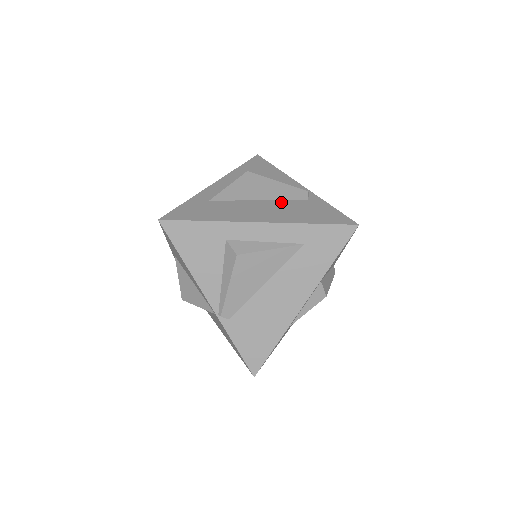
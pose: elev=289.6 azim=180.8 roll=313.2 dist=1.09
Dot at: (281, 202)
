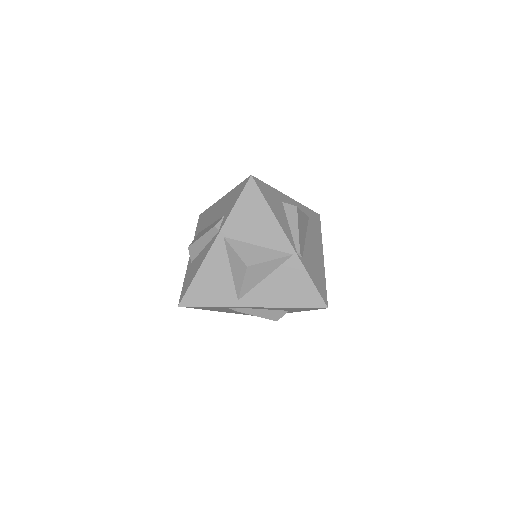
Dot at: occluded
